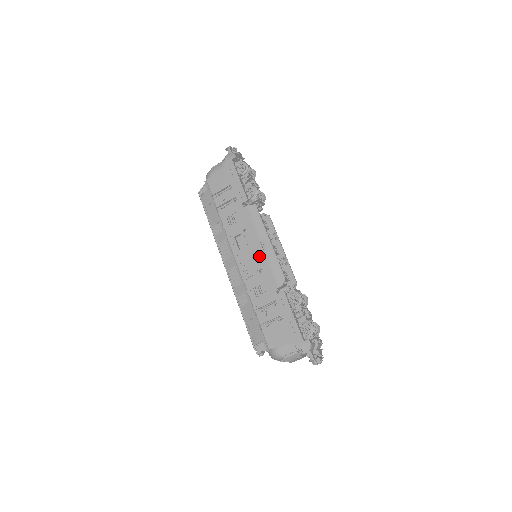
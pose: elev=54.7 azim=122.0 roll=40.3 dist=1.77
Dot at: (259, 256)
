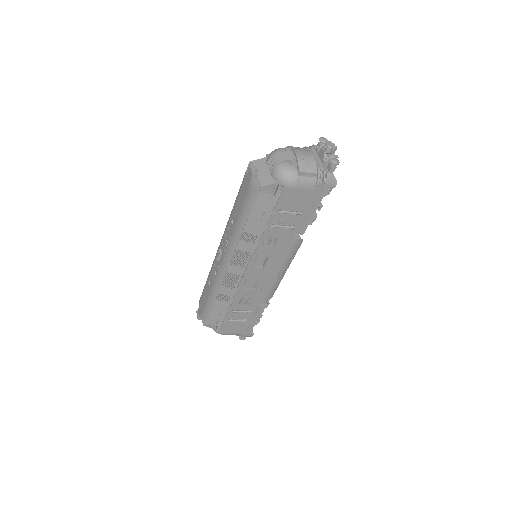
Dot at: (269, 280)
